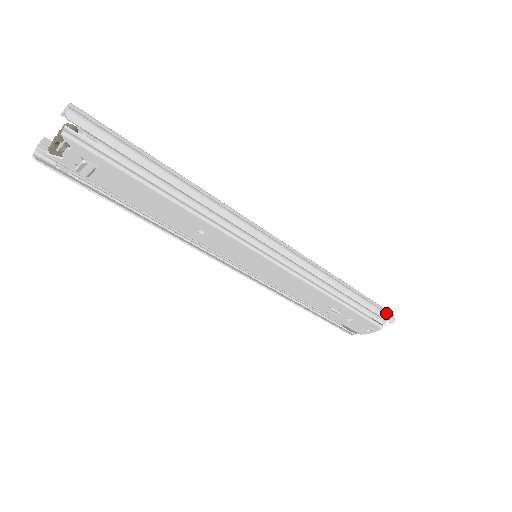
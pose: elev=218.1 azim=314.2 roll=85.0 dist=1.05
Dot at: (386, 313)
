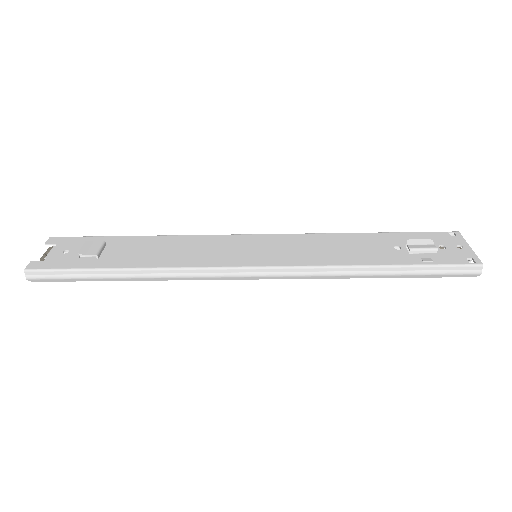
Dot at: (460, 272)
